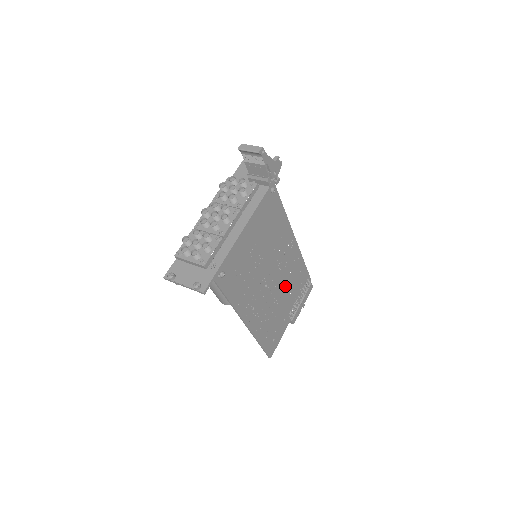
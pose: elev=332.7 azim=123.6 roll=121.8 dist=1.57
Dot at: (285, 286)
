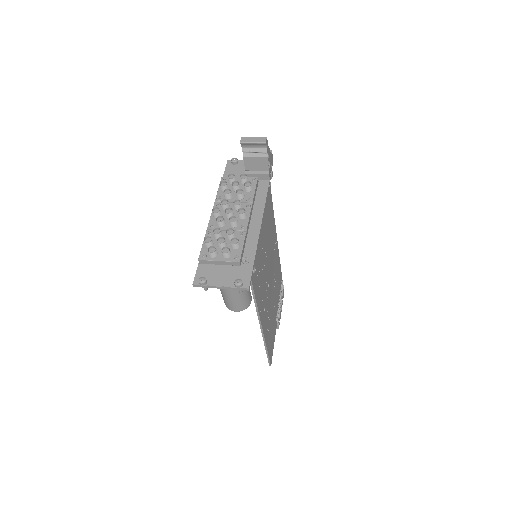
Dot at: (274, 287)
